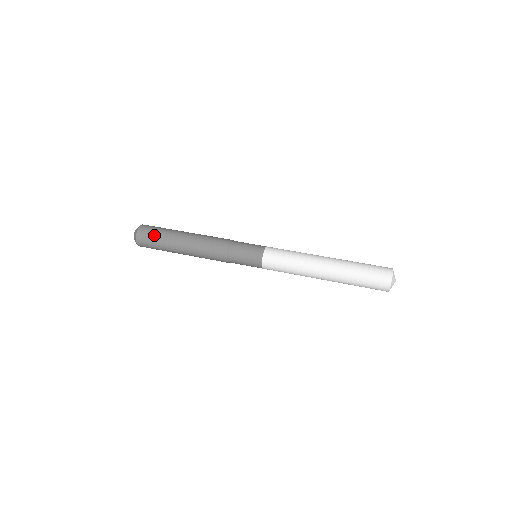
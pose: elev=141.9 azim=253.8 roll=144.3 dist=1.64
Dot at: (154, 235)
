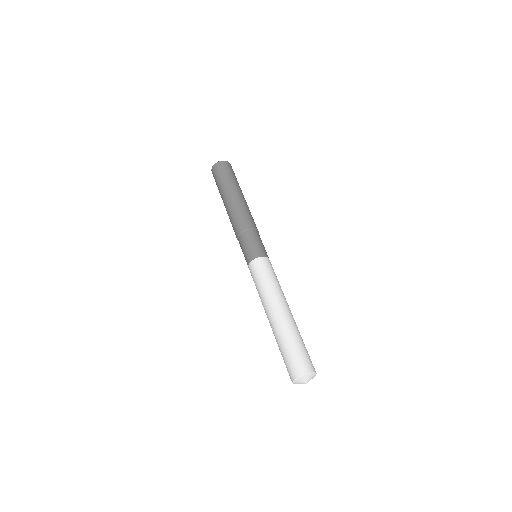
Dot at: (218, 178)
